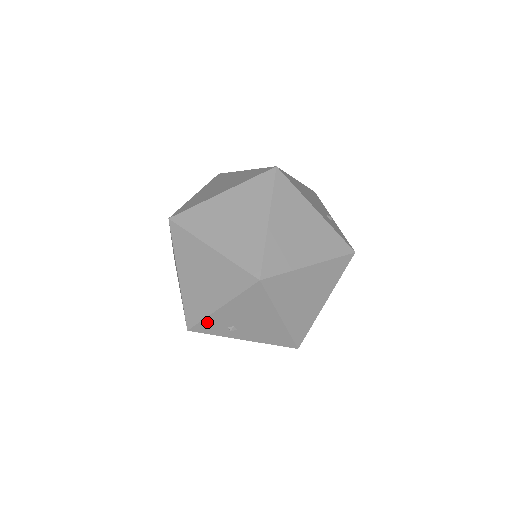
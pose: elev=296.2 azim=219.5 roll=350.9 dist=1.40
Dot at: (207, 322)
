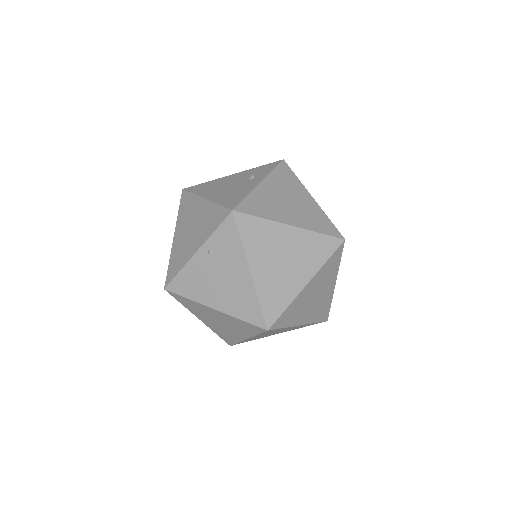
Dot at: occluded
